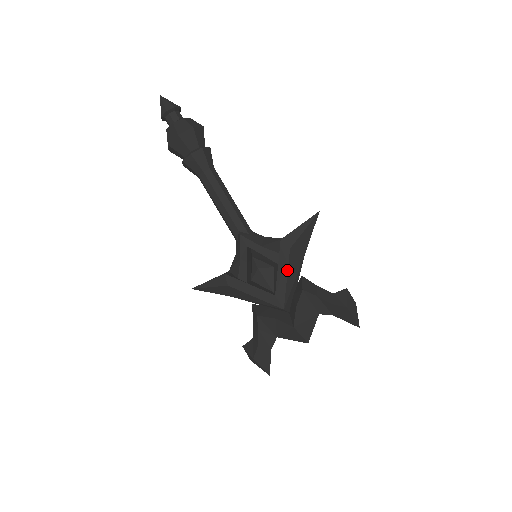
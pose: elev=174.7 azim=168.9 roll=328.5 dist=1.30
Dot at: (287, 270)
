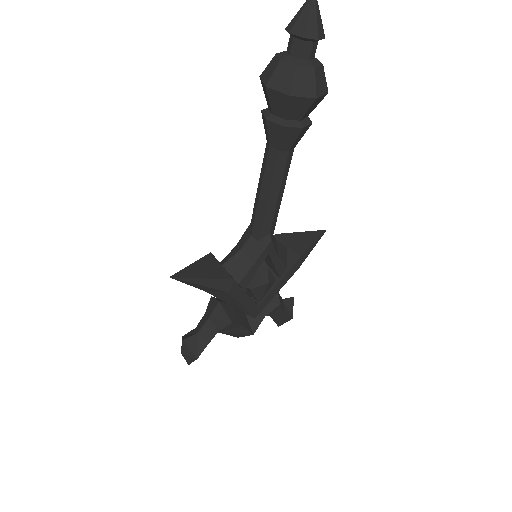
Dot at: occluded
